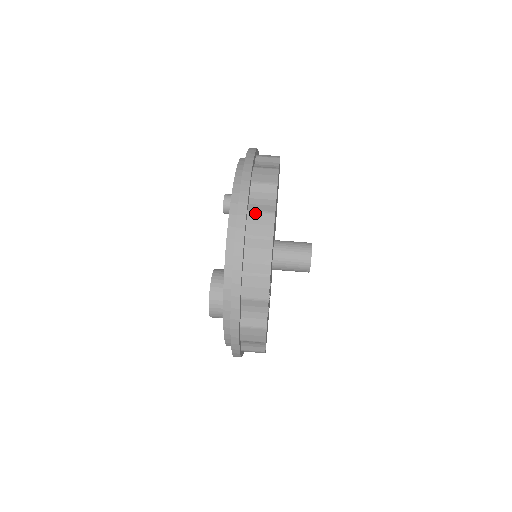
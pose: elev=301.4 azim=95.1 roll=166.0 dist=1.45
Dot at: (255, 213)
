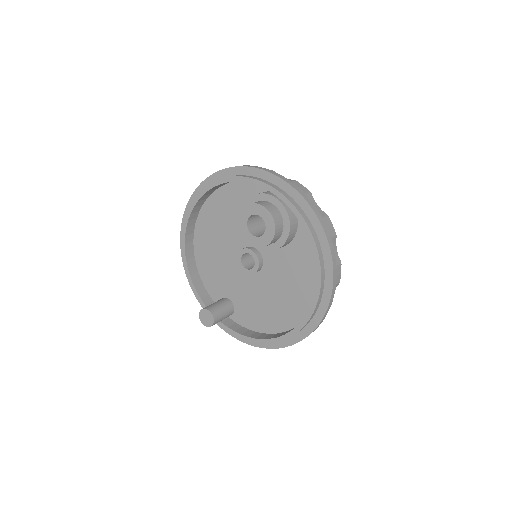
Dot at: occluded
